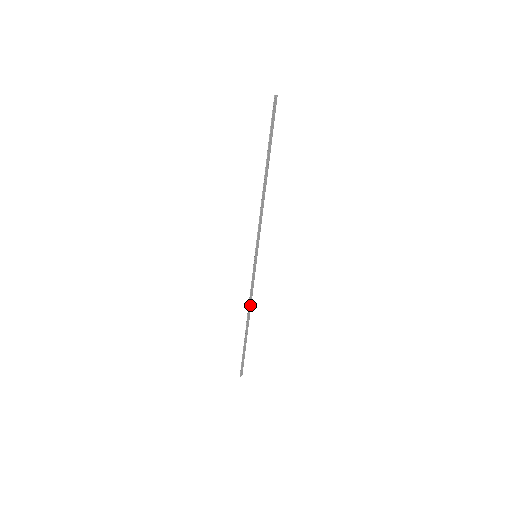
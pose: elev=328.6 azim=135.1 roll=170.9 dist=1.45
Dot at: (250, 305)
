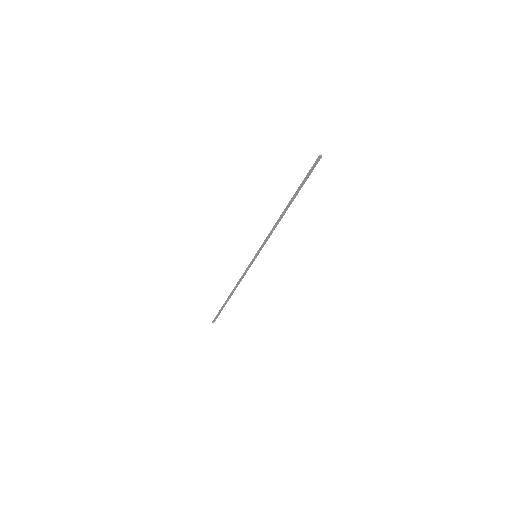
Dot at: (238, 284)
